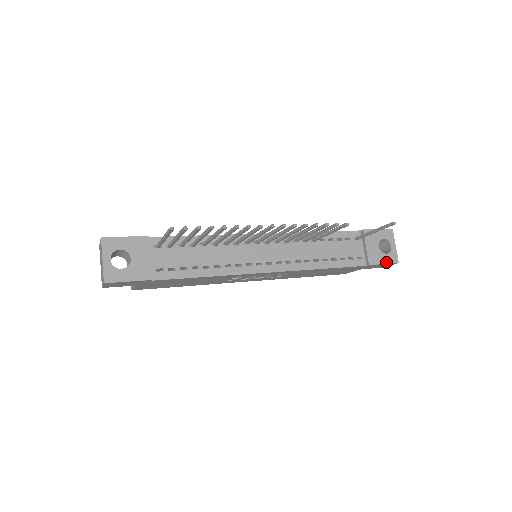
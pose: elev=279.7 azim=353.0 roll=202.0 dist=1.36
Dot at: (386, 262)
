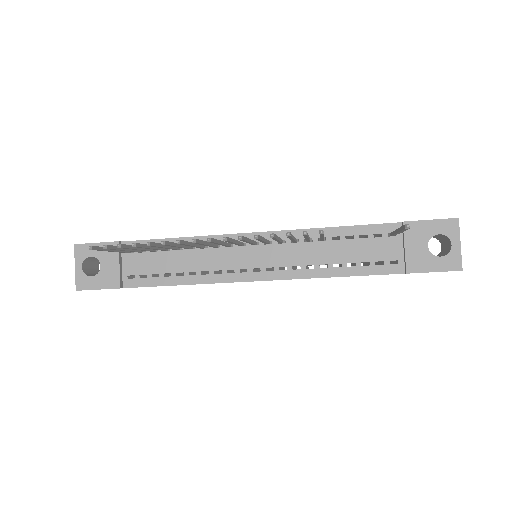
Dot at: (438, 269)
